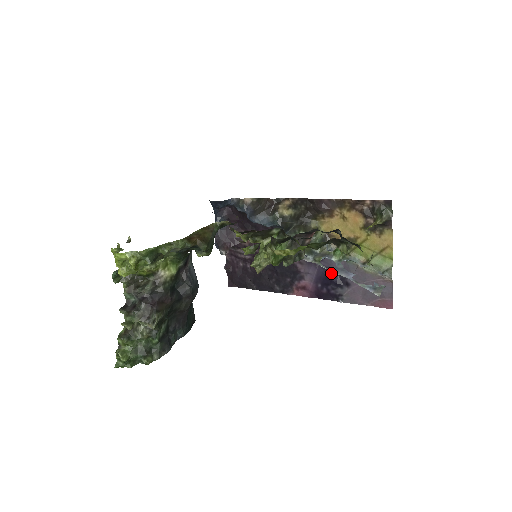
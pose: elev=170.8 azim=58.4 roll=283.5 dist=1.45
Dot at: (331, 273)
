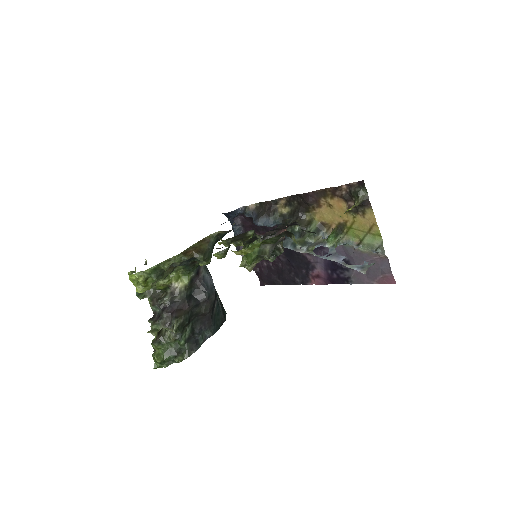
Dot at: occluded
